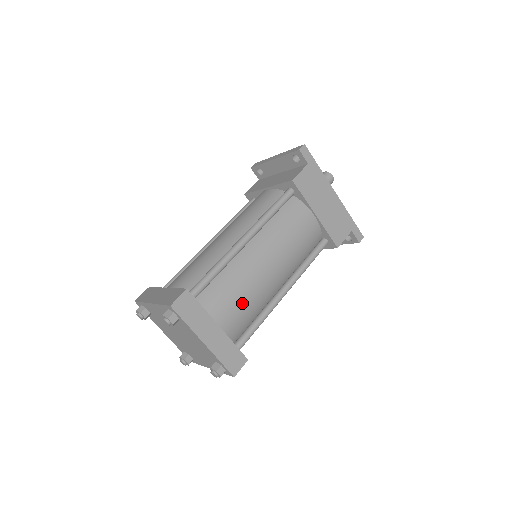
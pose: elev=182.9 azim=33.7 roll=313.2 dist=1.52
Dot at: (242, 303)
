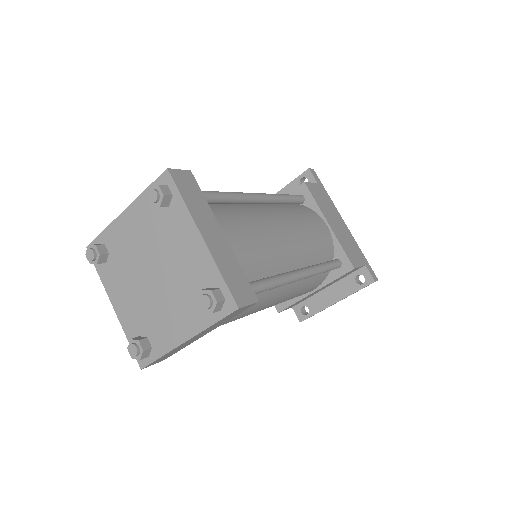
Dot at: (253, 238)
